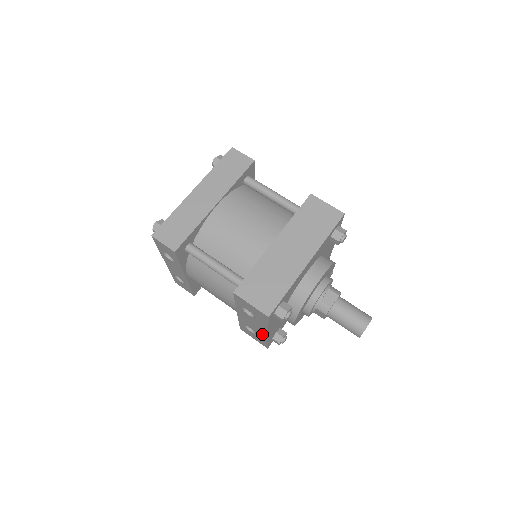
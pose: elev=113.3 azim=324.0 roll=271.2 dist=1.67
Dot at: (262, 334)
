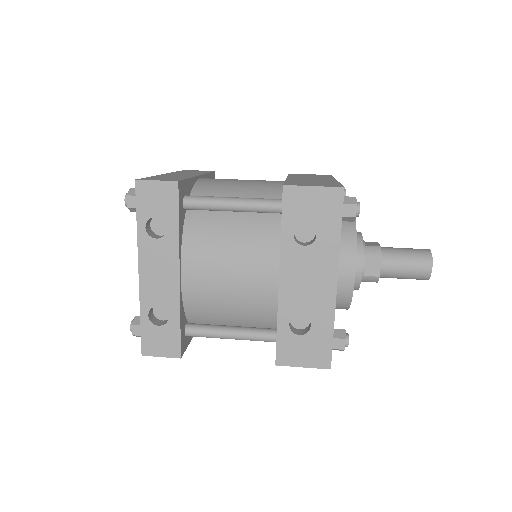
Dot at: (324, 302)
